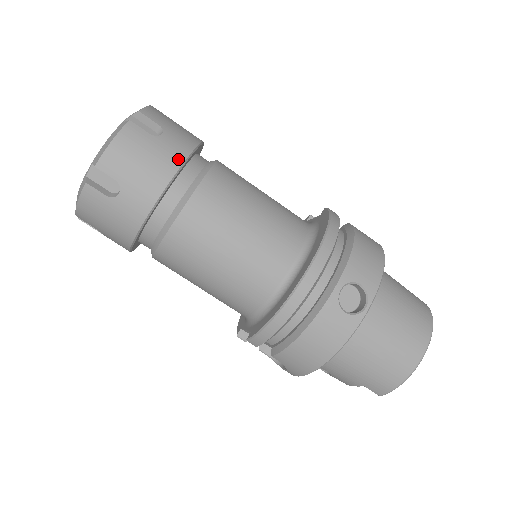
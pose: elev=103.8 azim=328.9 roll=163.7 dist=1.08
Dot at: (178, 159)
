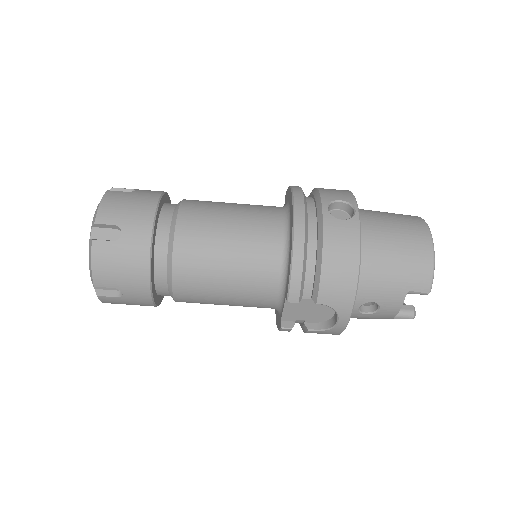
Dot at: (155, 196)
